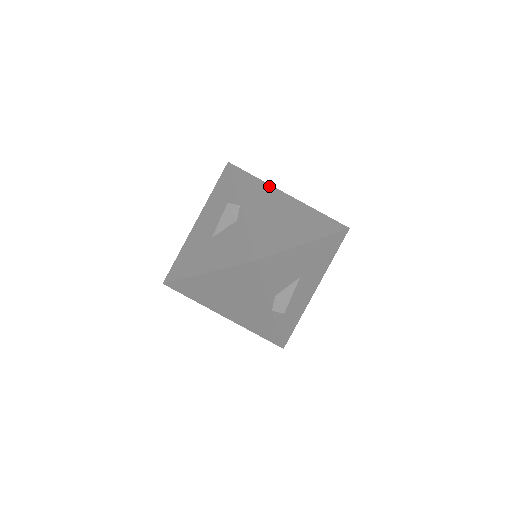
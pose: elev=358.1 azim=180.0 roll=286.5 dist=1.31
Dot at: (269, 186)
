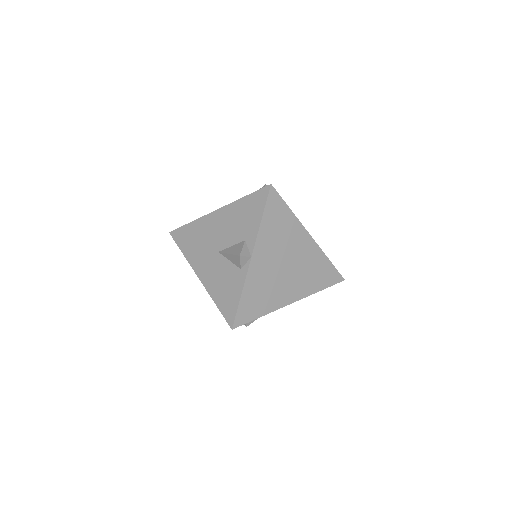
Dot at: (297, 223)
